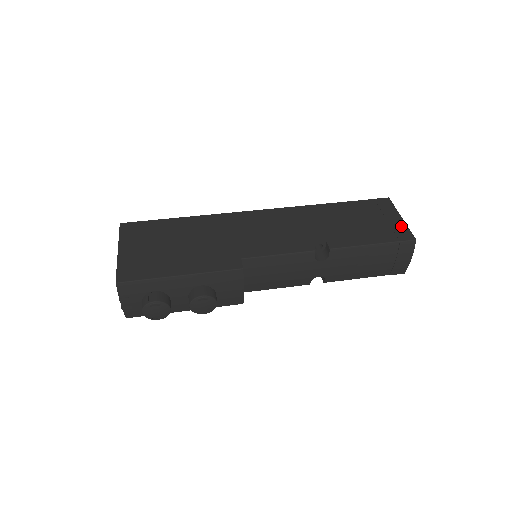
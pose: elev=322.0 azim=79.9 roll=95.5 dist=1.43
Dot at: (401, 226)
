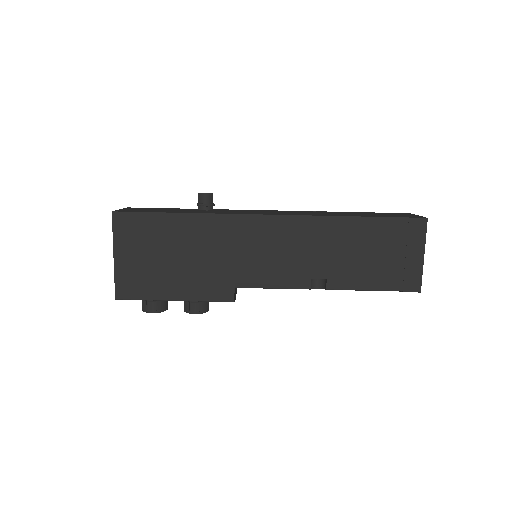
Dot at: (416, 270)
